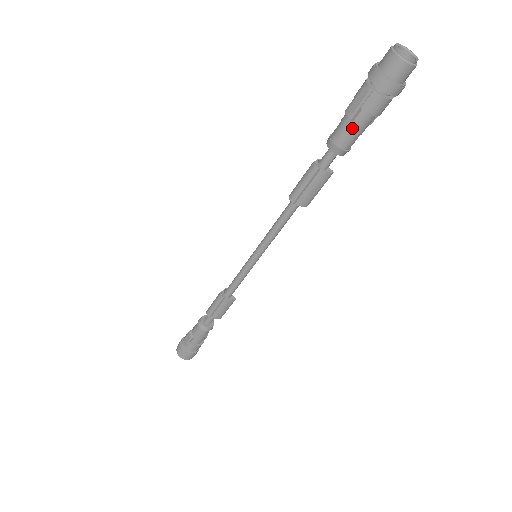
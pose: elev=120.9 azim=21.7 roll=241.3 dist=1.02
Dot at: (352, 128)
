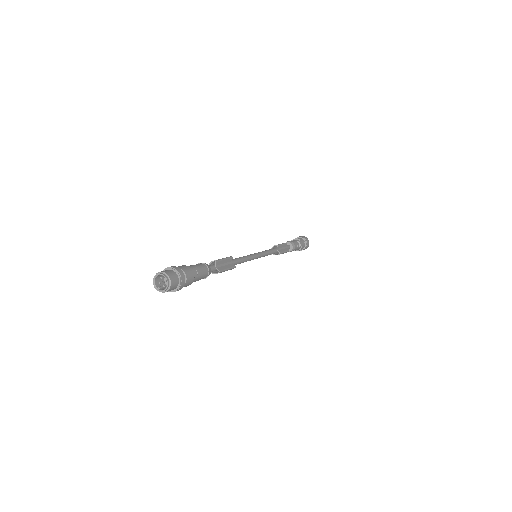
Dot at: occluded
